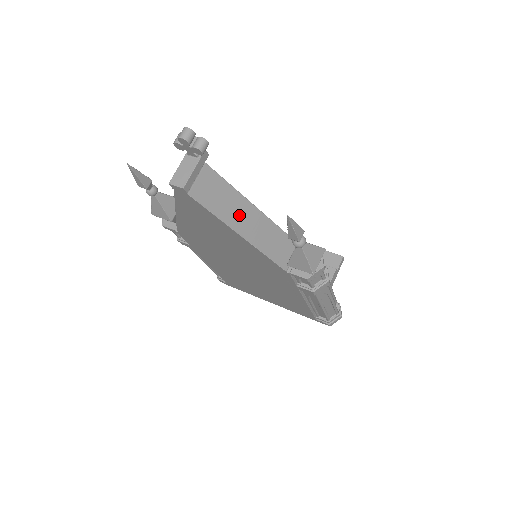
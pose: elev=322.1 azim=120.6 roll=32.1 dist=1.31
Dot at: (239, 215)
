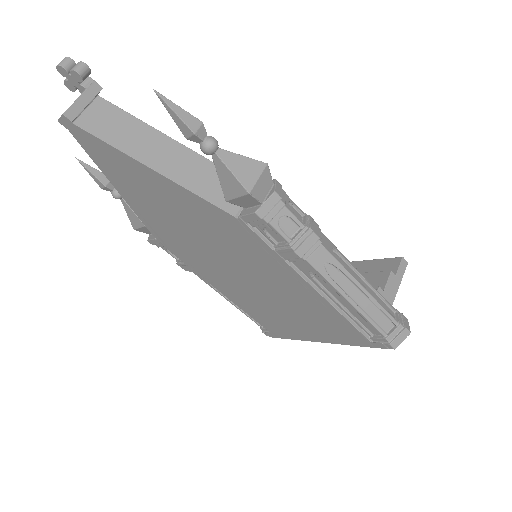
Dot at: (150, 148)
